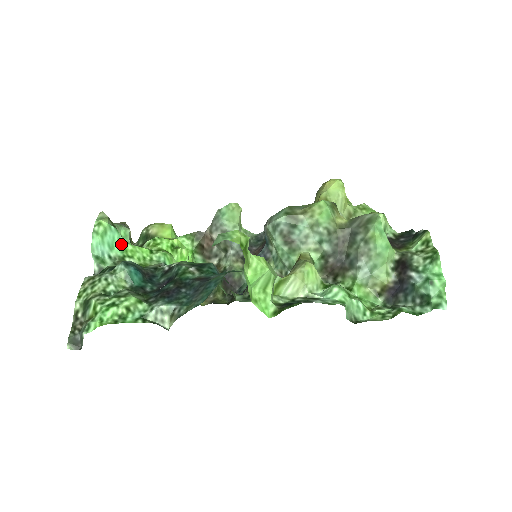
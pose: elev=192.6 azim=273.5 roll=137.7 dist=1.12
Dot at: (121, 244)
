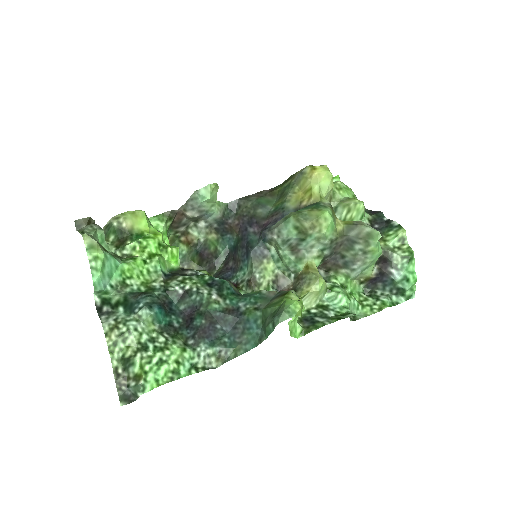
Dot at: (117, 267)
